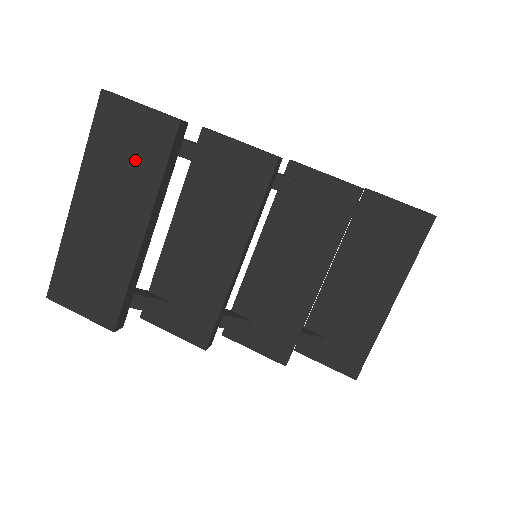
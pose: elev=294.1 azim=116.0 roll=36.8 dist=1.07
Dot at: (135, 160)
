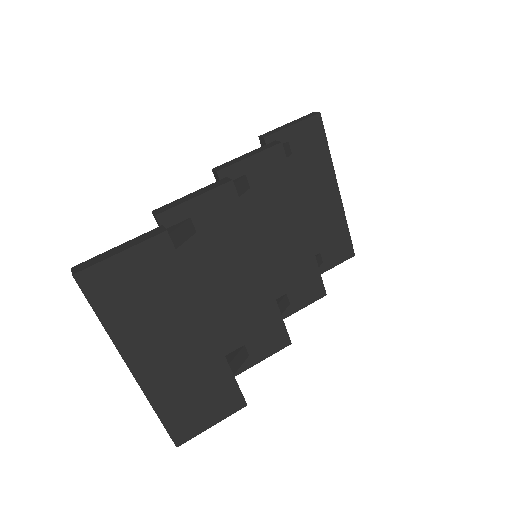
Dot at: (156, 293)
